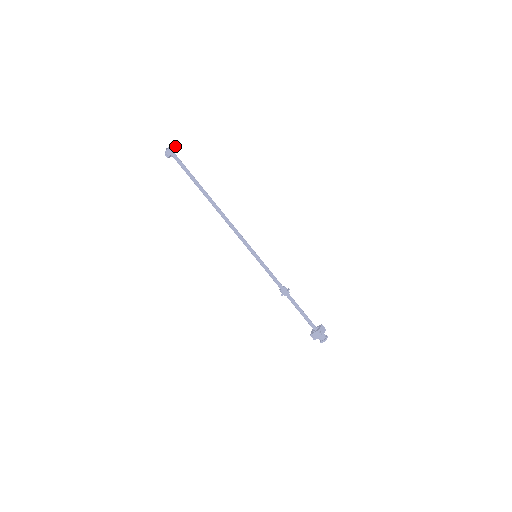
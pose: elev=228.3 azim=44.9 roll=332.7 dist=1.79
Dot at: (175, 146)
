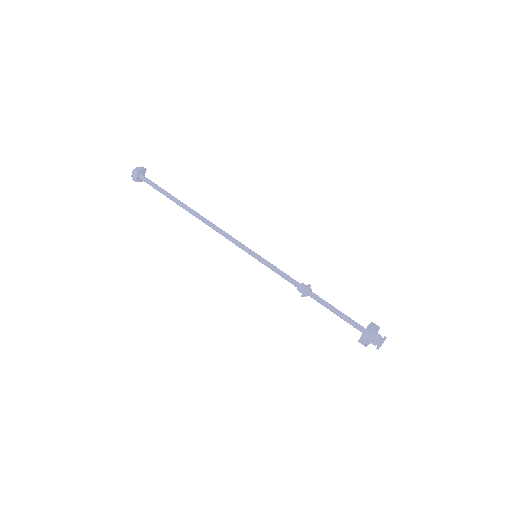
Dot at: (140, 167)
